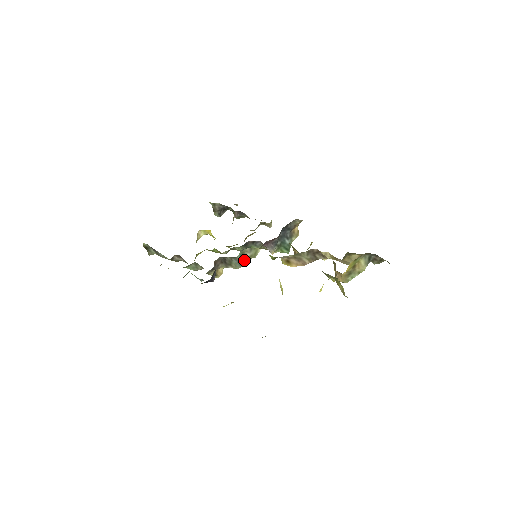
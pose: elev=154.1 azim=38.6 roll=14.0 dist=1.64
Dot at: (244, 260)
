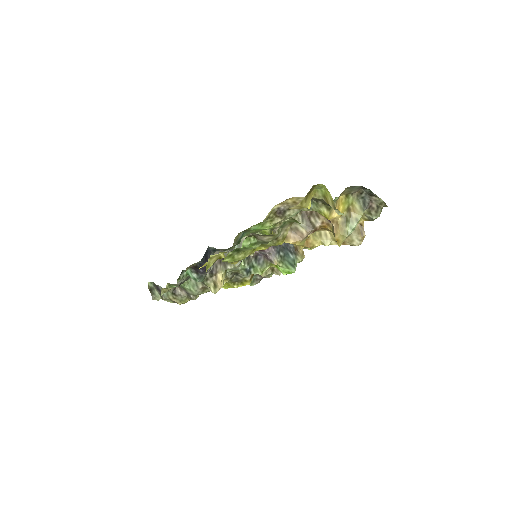
Dot at: occluded
